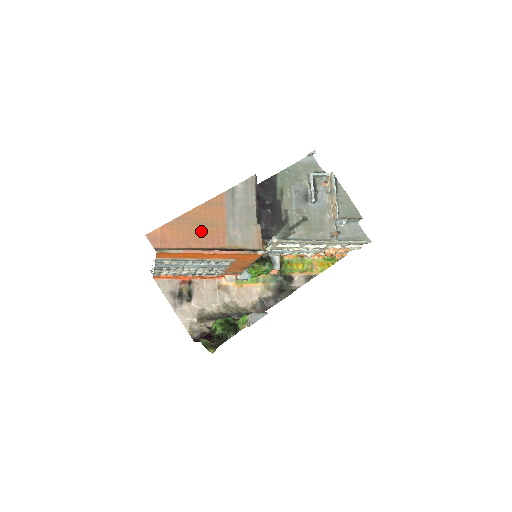
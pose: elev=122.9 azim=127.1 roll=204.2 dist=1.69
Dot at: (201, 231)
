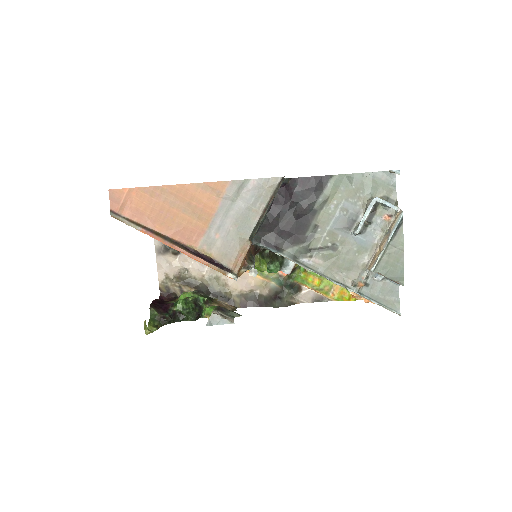
Dot at: (176, 215)
